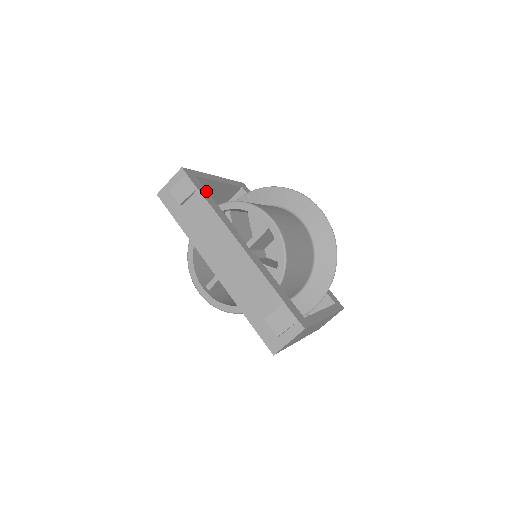
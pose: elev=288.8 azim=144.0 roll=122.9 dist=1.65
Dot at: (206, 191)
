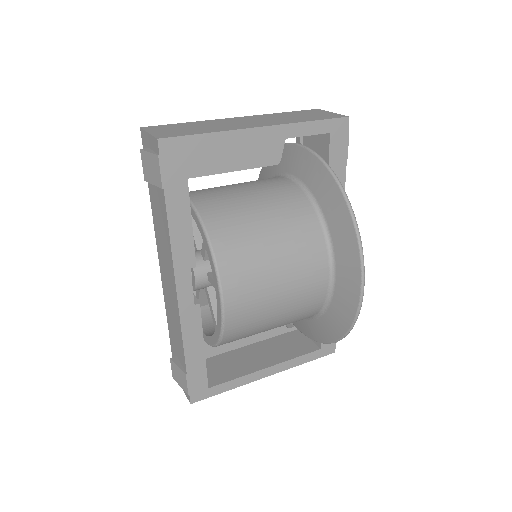
Dot at: (185, 188)
